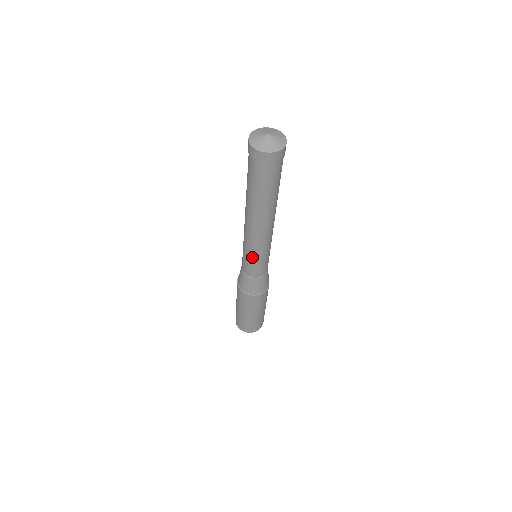
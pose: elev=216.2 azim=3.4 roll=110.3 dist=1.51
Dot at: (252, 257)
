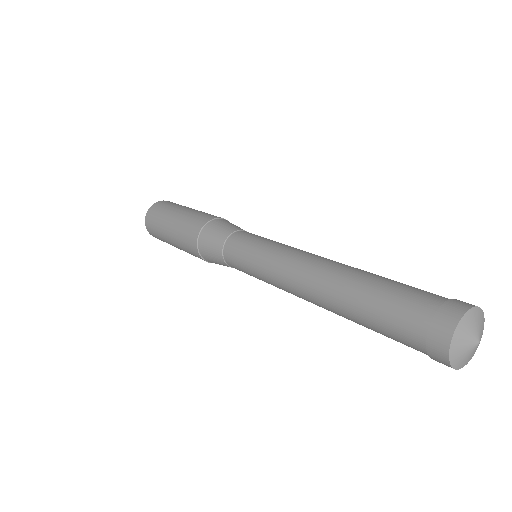
Dot at: (255, 270)
